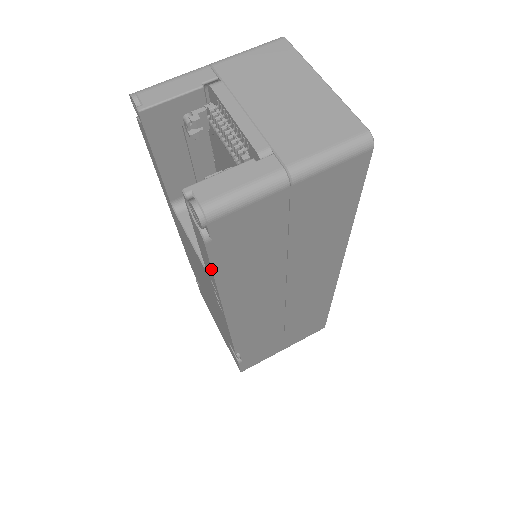
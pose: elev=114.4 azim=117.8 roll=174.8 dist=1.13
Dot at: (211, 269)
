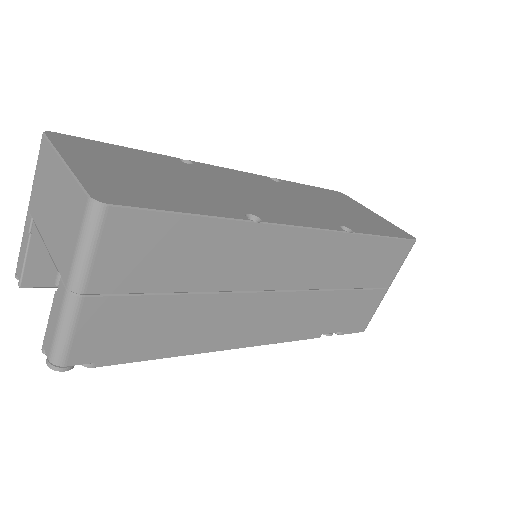
Dot at: (142, 360)
